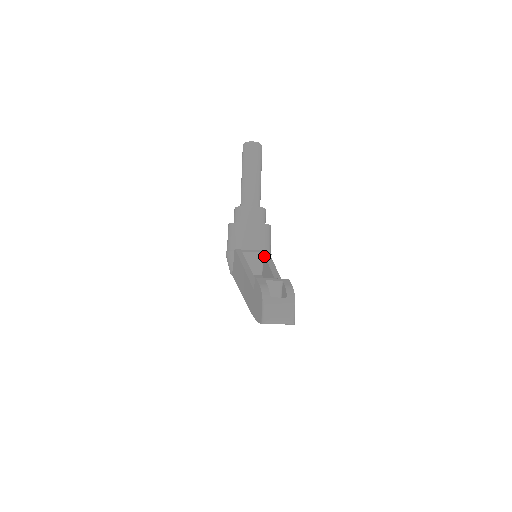
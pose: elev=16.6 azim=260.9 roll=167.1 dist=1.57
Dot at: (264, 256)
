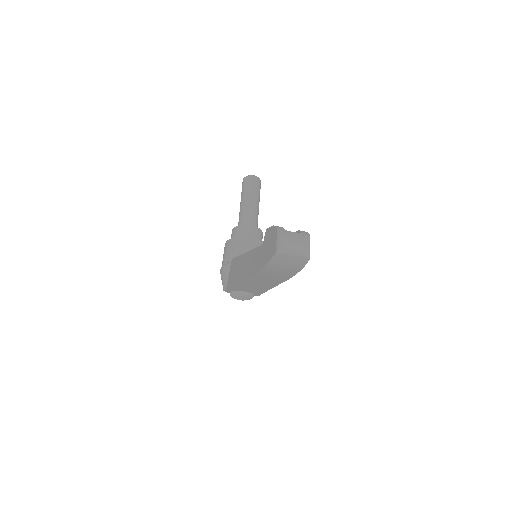
Dot at: occluded
